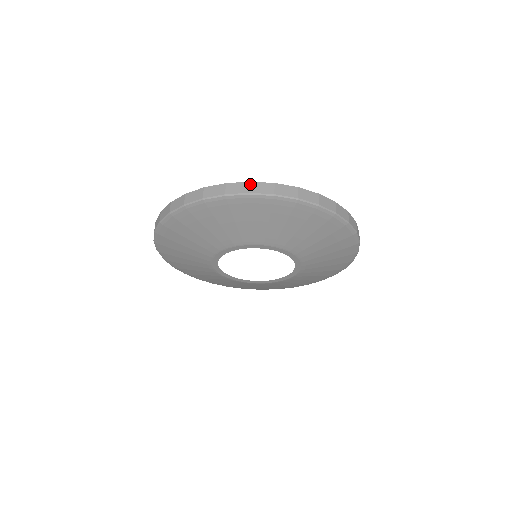
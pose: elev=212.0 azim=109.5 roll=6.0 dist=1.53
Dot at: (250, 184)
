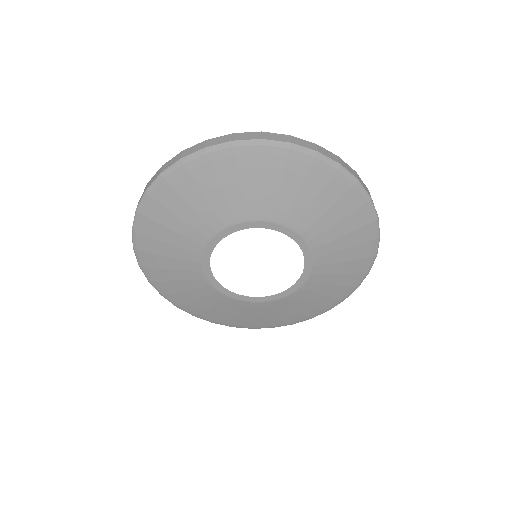
Dot at: (206, 141)
